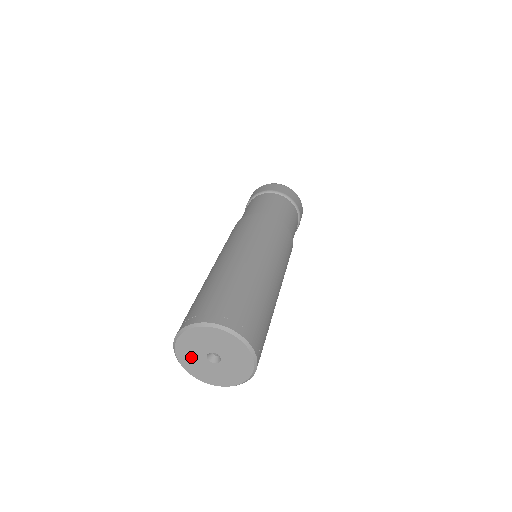
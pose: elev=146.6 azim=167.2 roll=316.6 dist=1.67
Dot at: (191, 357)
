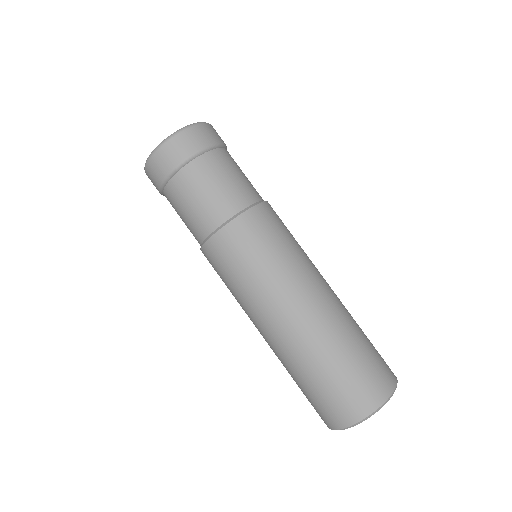
Dot at: occluded
